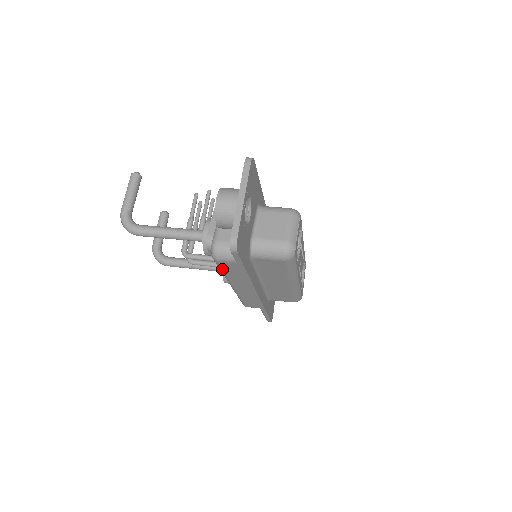
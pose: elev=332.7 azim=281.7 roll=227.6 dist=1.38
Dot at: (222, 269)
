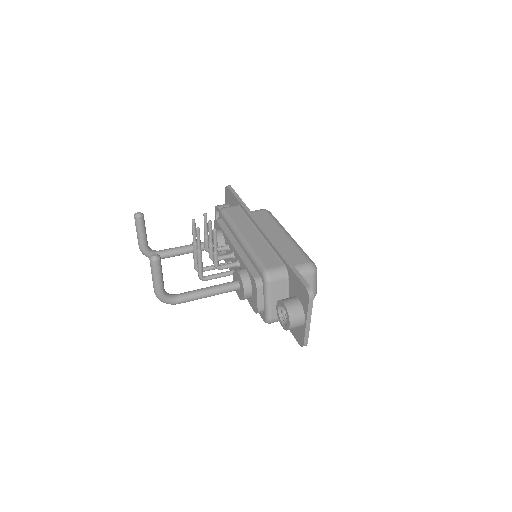
Dot at: occluded
